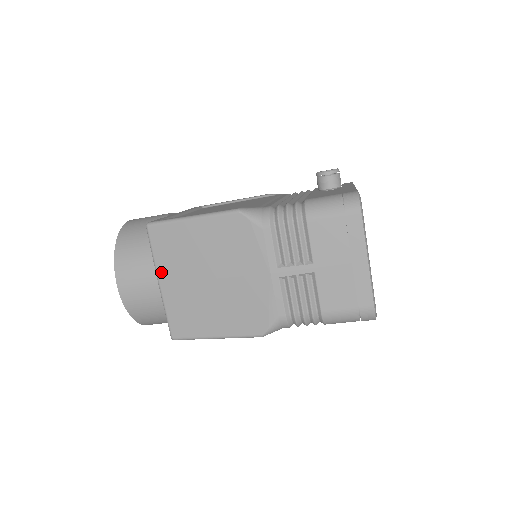
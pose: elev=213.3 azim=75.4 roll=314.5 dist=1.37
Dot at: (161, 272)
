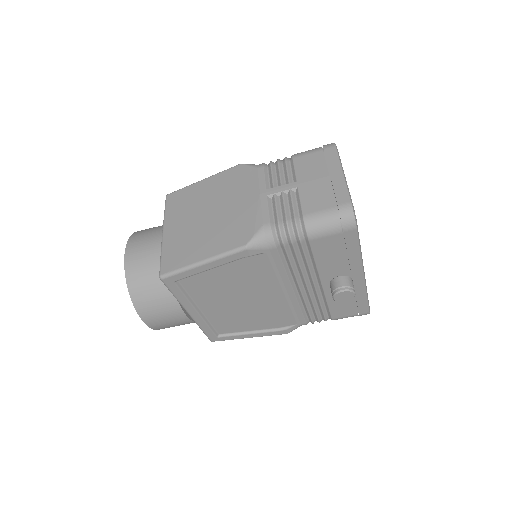
Dot at: (167, 223)
